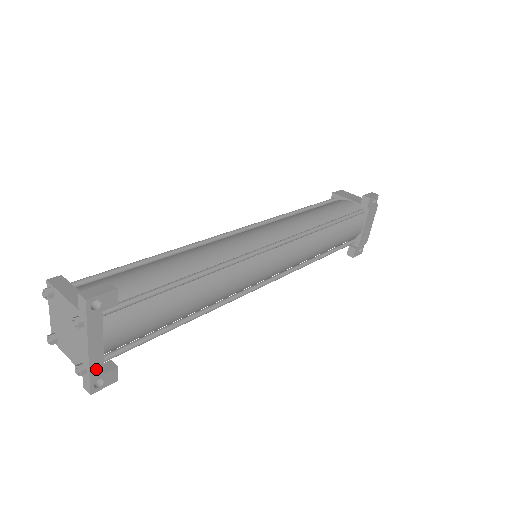
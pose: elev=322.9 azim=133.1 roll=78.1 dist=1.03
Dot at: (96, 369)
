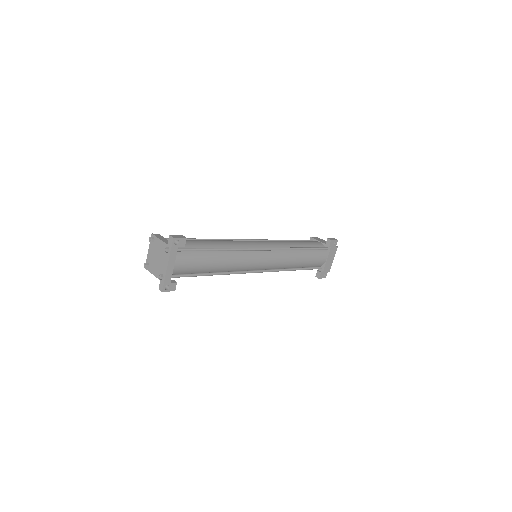
Dot at: (168, 278)
